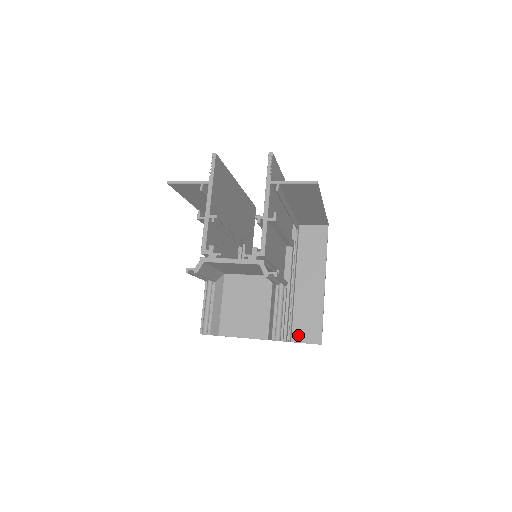
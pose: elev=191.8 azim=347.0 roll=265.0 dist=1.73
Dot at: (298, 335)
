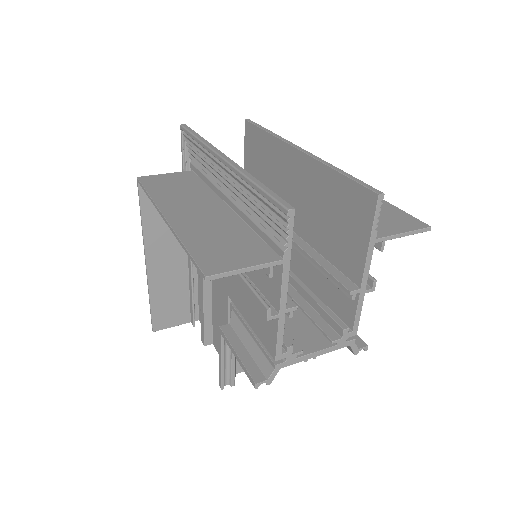
Dot at: occluded
